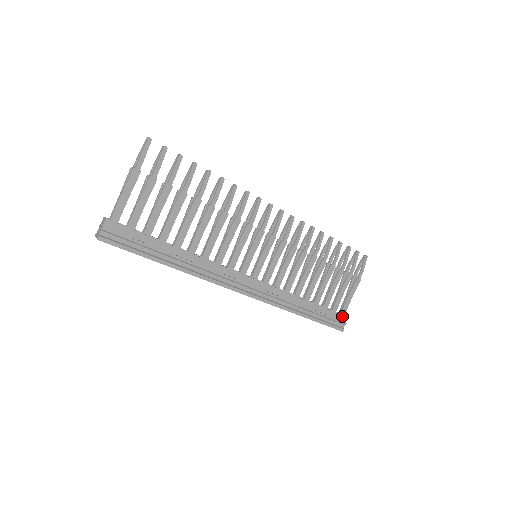
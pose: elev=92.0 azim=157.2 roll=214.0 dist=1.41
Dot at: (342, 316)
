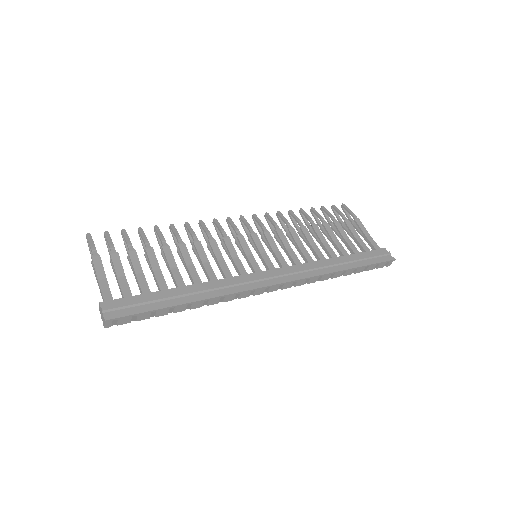
Dot at: (379, 250)
